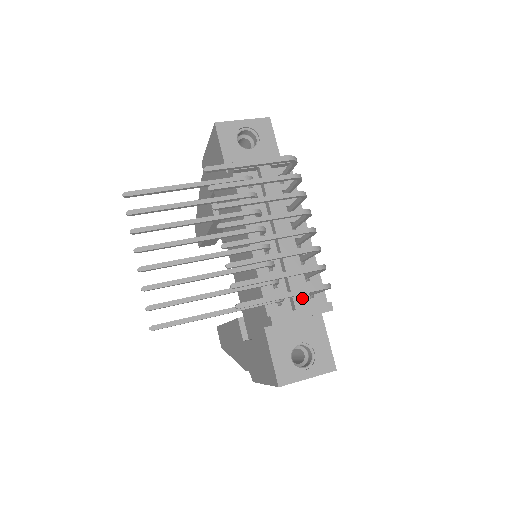
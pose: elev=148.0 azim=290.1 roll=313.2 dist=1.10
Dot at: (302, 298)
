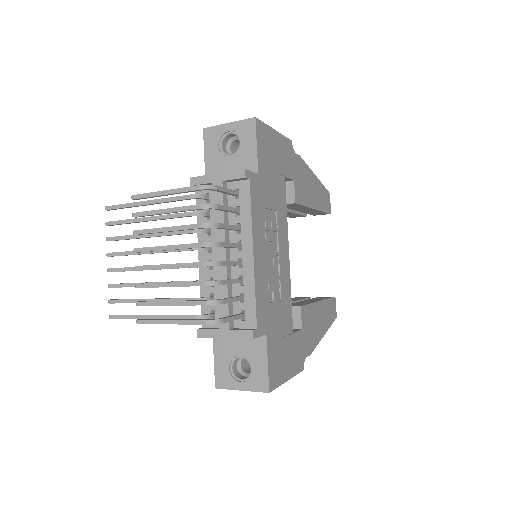
Dot at: occluded
